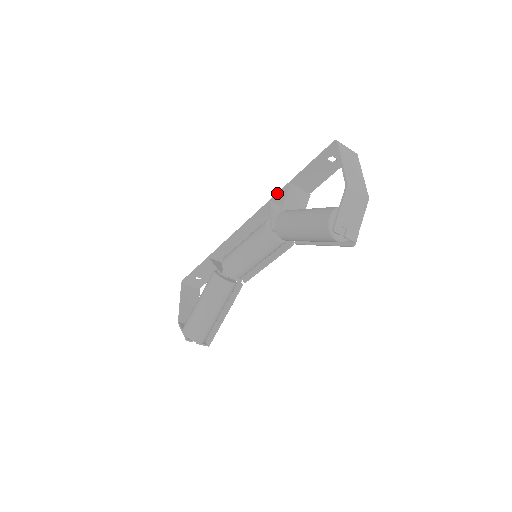
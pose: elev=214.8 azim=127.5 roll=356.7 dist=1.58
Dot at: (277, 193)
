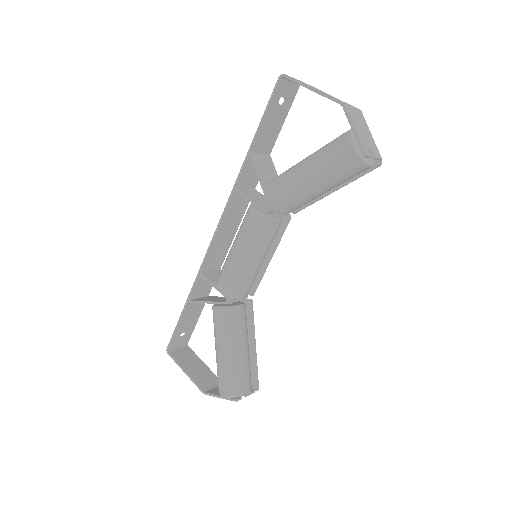
Dot at: (239, 174)
